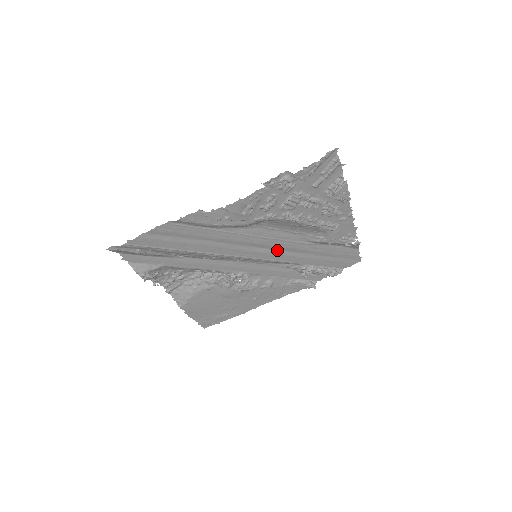
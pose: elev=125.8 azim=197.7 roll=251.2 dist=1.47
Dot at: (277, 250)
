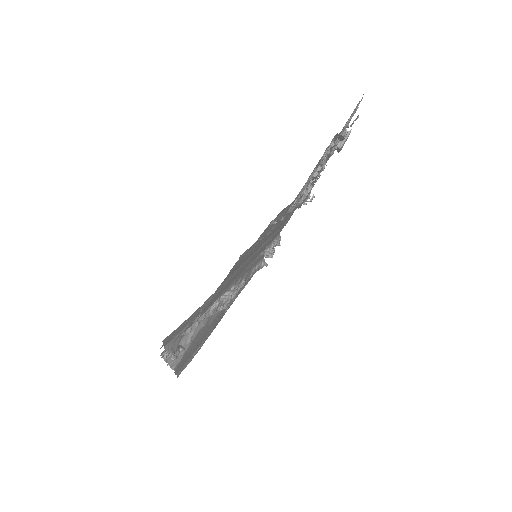
Dot at: (267, 239)
